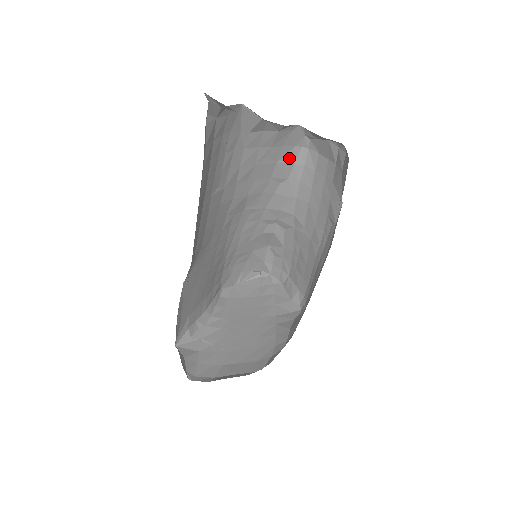
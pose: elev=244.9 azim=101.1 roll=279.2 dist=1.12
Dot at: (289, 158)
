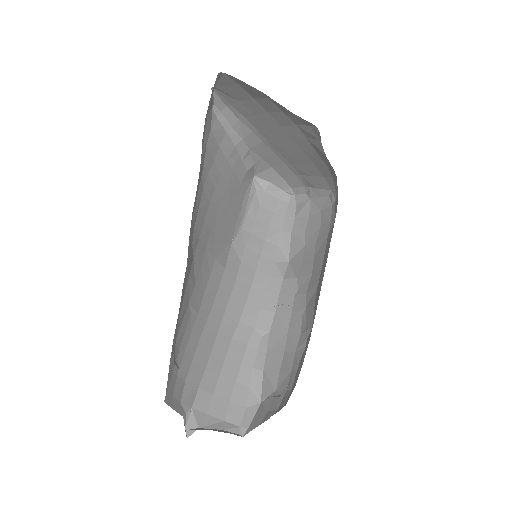
Dot at: occluded
